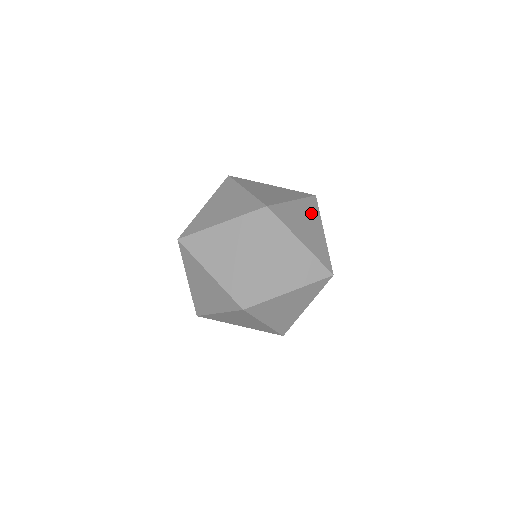
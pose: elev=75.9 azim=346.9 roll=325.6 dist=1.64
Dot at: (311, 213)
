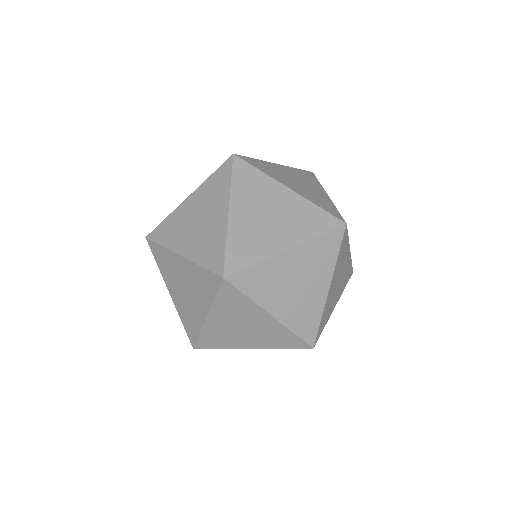
Dot at: occluded
